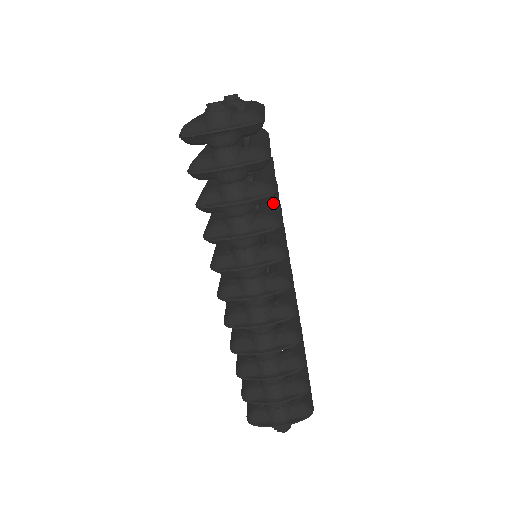
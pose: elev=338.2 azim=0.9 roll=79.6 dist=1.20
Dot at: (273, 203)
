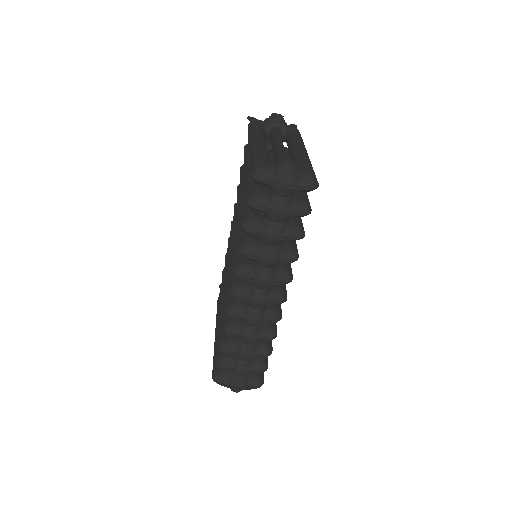
Dot at: occluded
